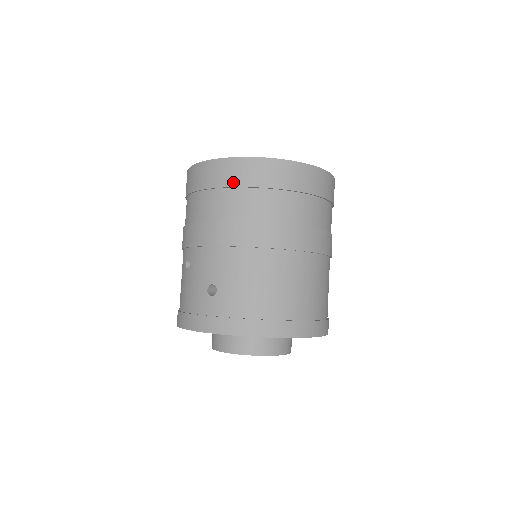
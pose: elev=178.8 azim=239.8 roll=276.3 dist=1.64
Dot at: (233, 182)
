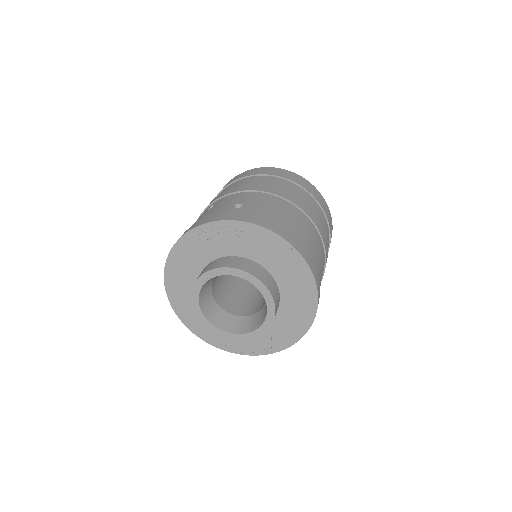
Dot at: (274, 174)
